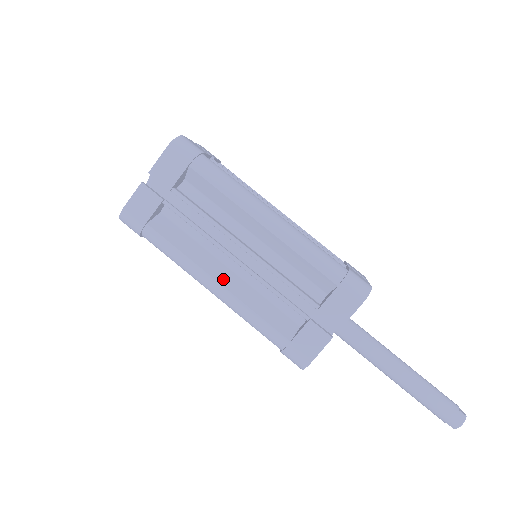
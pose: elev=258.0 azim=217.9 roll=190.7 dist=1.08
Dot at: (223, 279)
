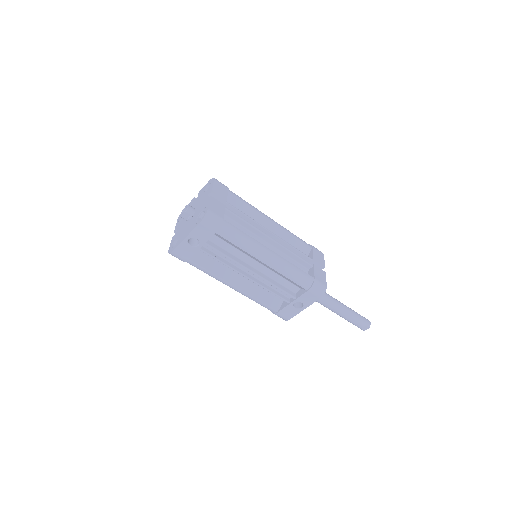
Dot at: (270, 250)
